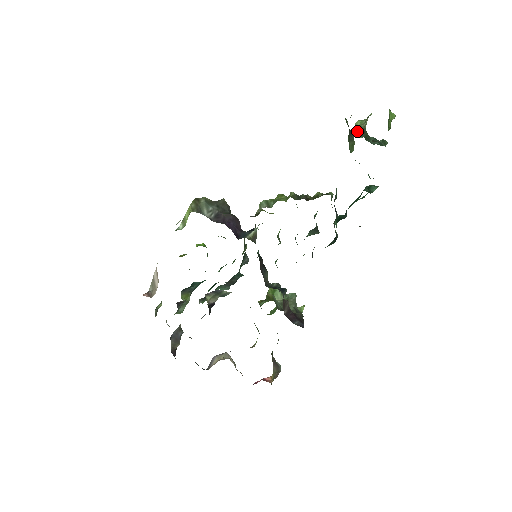
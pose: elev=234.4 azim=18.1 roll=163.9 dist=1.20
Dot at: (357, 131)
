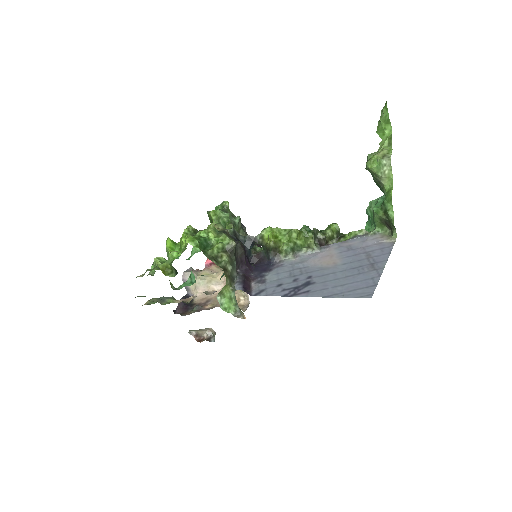
Dot at: (370, 171)
